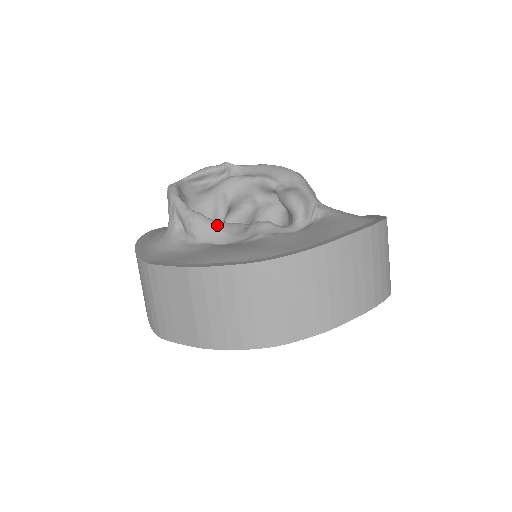
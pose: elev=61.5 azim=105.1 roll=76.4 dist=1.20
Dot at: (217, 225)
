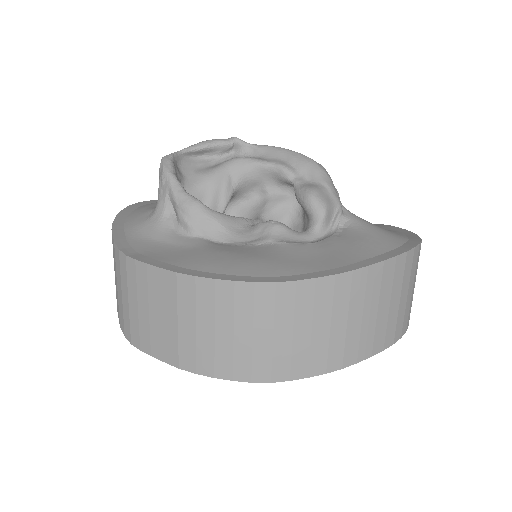
Dot at: (218, 218)
